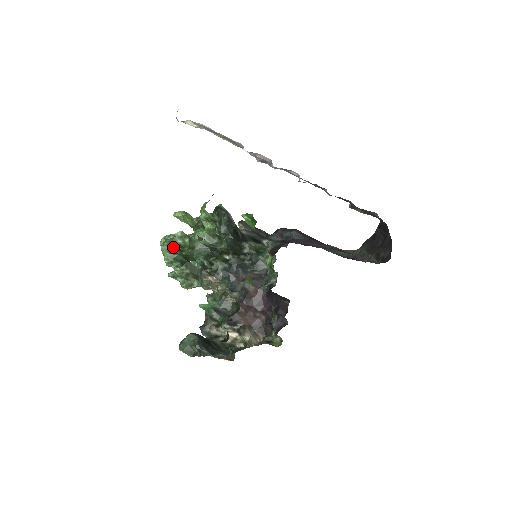
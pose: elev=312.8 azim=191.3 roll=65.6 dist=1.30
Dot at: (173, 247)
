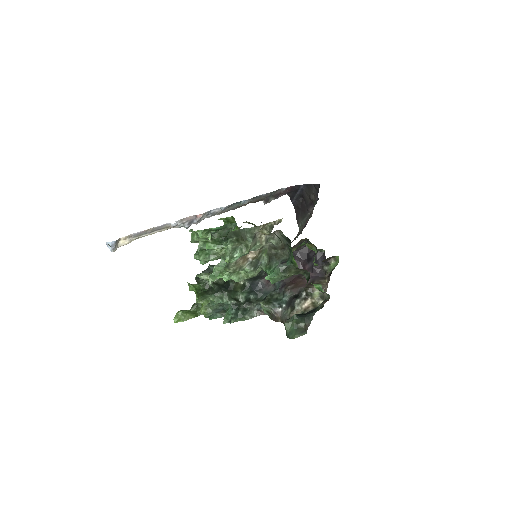
Dot at: (208, 249)
